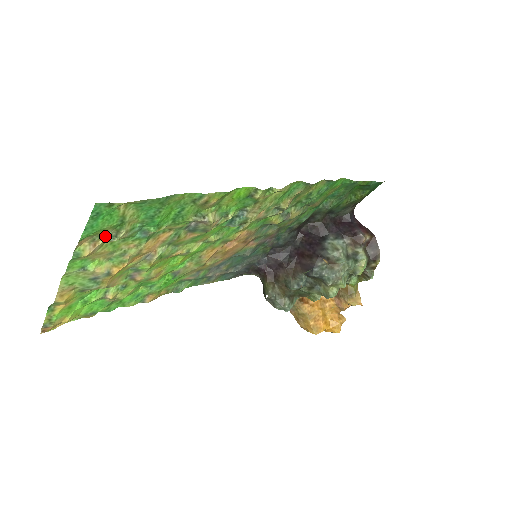
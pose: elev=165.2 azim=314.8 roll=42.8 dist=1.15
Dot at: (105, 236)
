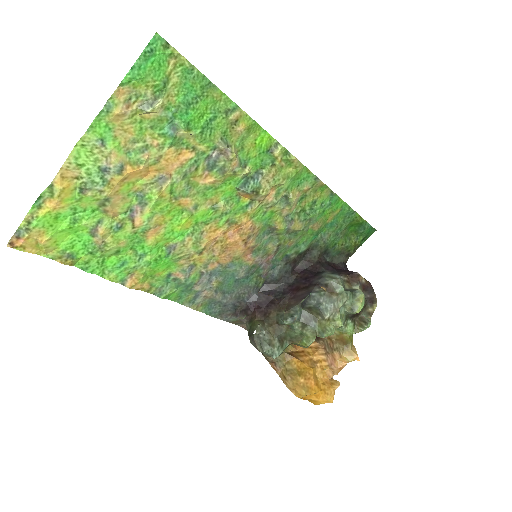
Dot at: (141, 100)
